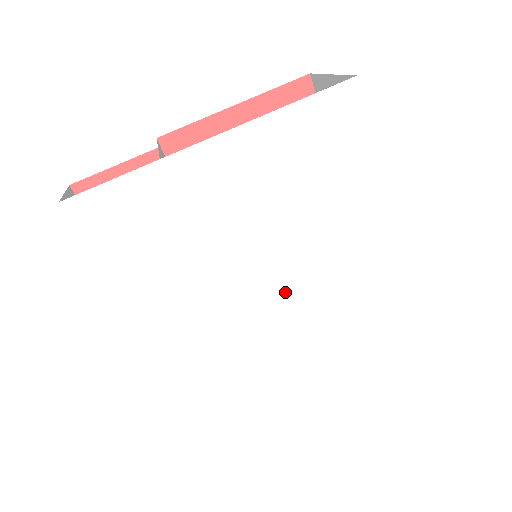
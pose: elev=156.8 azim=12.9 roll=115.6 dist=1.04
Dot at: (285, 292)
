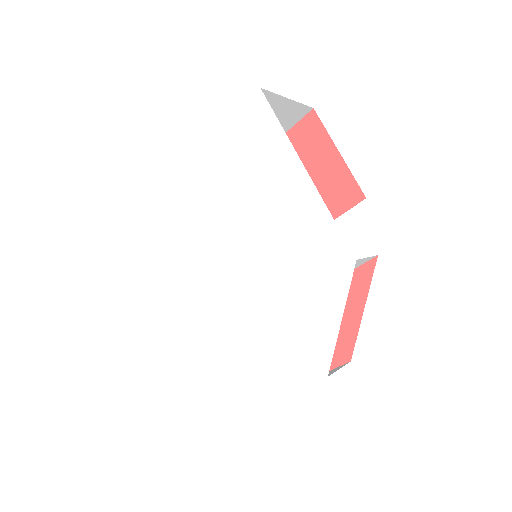
Dot at: (250, 276)
